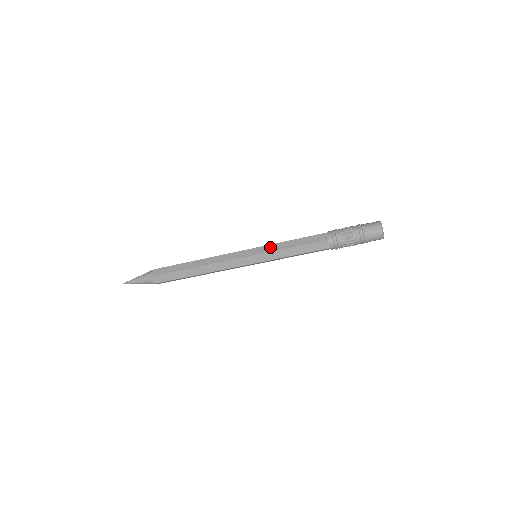
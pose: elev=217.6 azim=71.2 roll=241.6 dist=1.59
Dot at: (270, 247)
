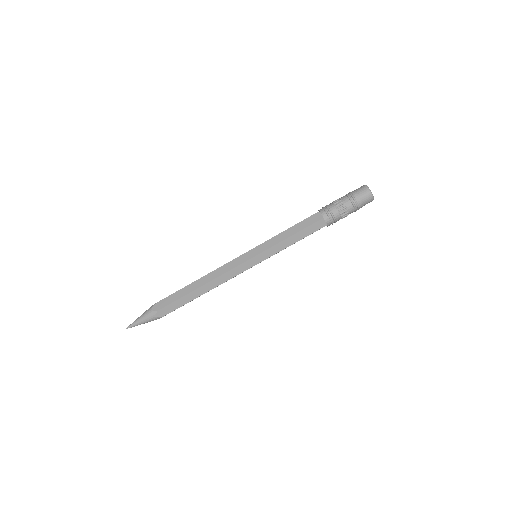
Dot at: (268, 243)
